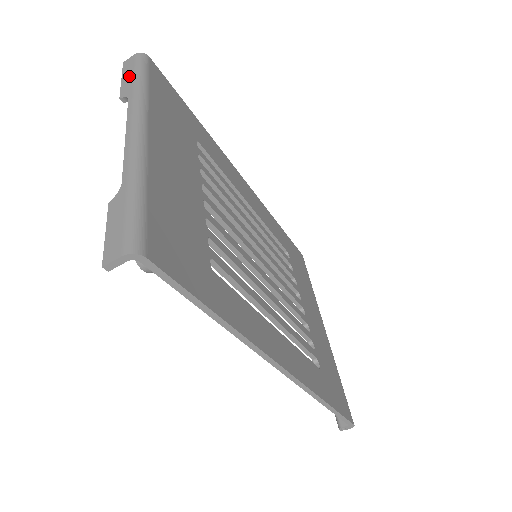
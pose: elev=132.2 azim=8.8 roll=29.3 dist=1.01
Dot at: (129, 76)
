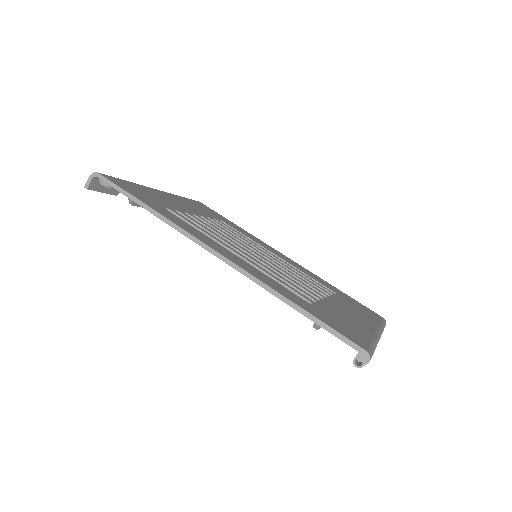
Dot at: occluded
